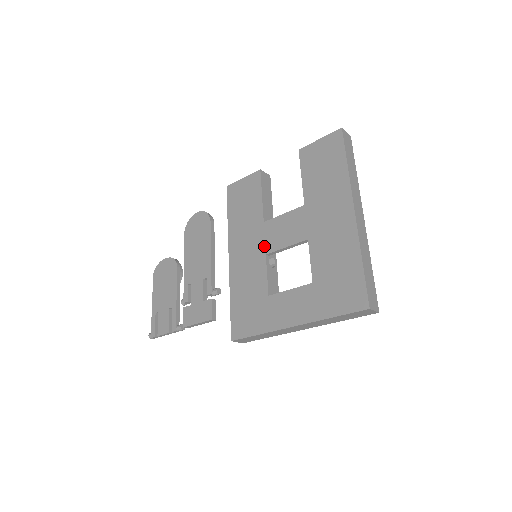
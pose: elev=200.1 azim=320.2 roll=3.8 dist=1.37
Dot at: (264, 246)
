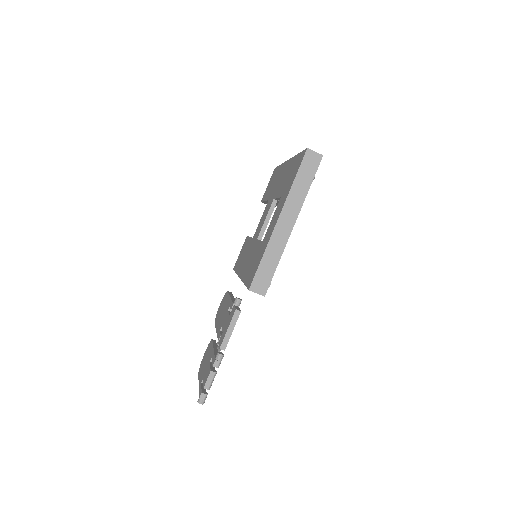
Dot at: (255, 240)
